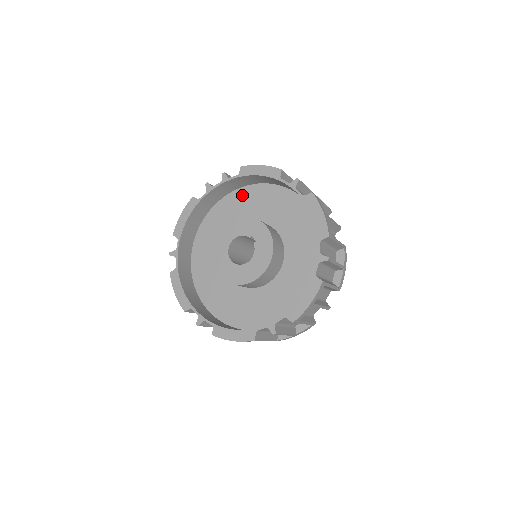
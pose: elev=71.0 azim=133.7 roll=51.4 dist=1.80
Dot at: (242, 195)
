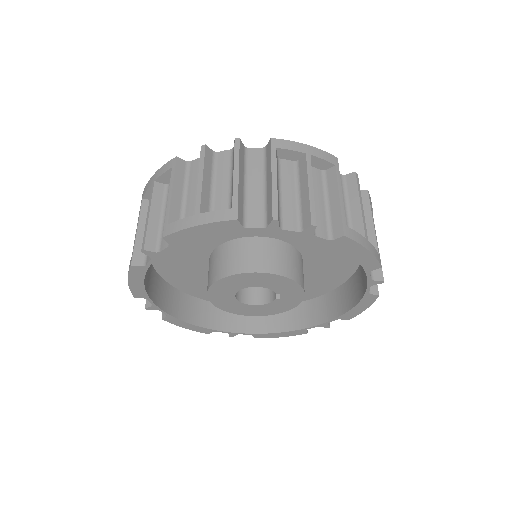
Dot at: occluded
